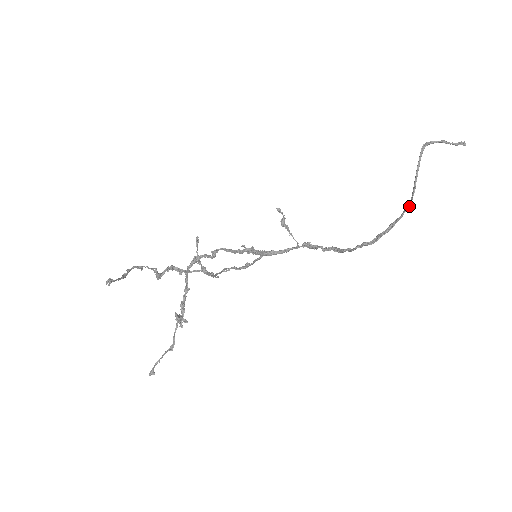
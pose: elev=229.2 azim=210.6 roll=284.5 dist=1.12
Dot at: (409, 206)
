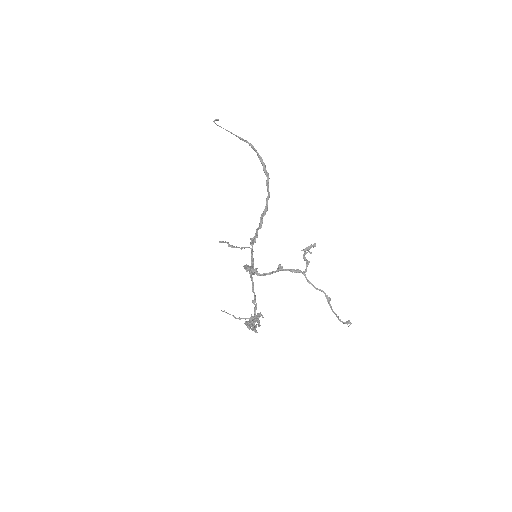
Dot at: (251, 144)
